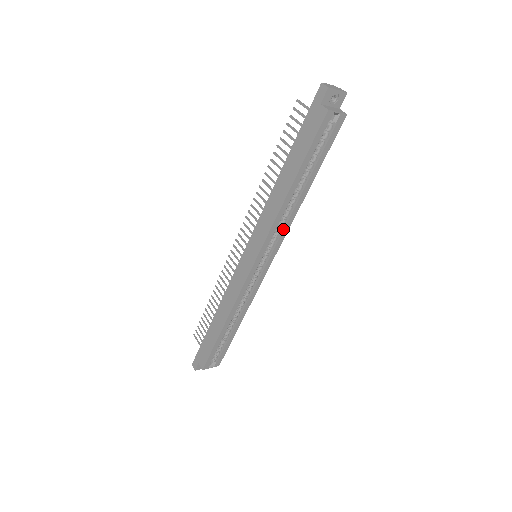
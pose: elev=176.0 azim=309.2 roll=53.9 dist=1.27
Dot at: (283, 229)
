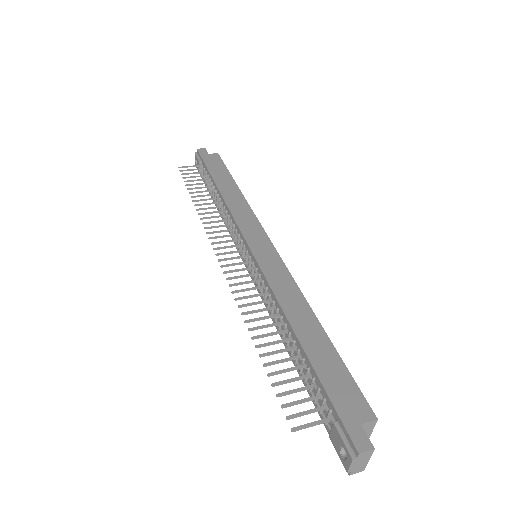
Dot at: occluded
